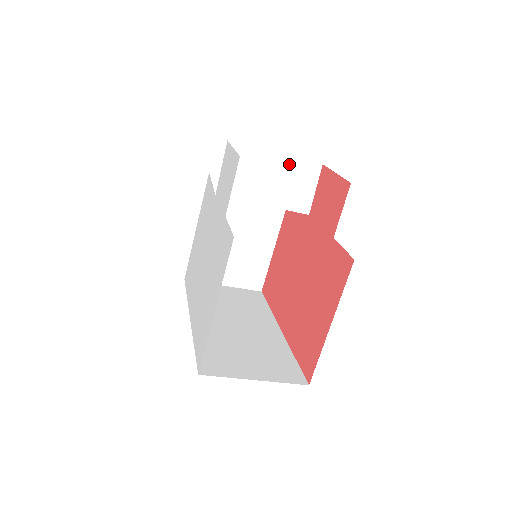
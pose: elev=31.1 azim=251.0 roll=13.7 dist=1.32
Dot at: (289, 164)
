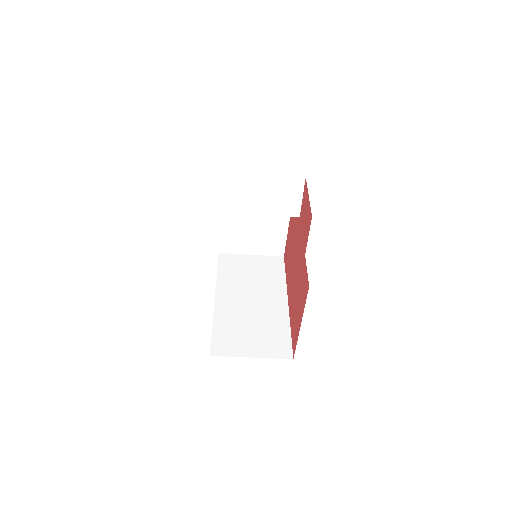
Dot at: (275, 182)
